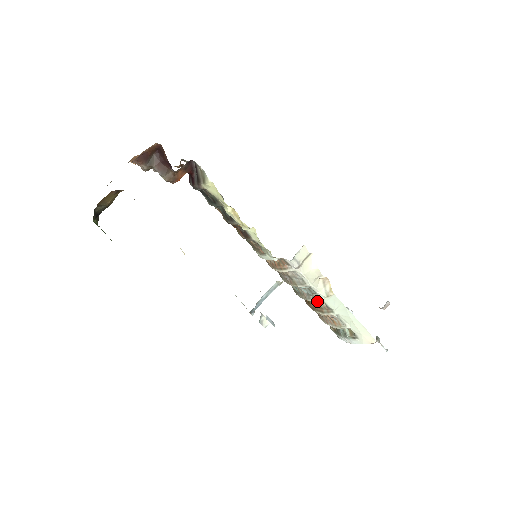
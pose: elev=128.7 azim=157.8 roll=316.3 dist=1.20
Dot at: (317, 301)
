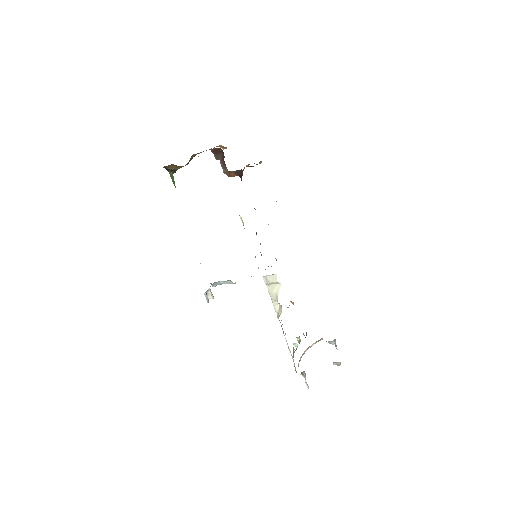
Dot at: occluded
